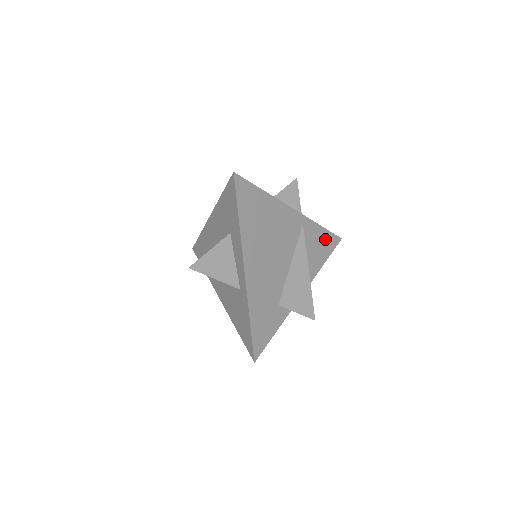
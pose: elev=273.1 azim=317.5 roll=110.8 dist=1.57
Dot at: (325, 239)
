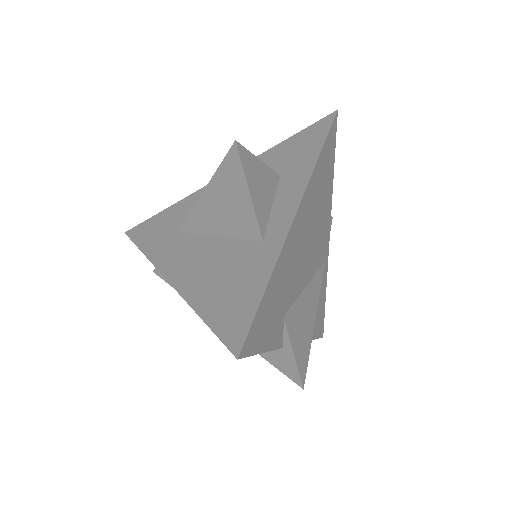
Dot at: (321, 312)
